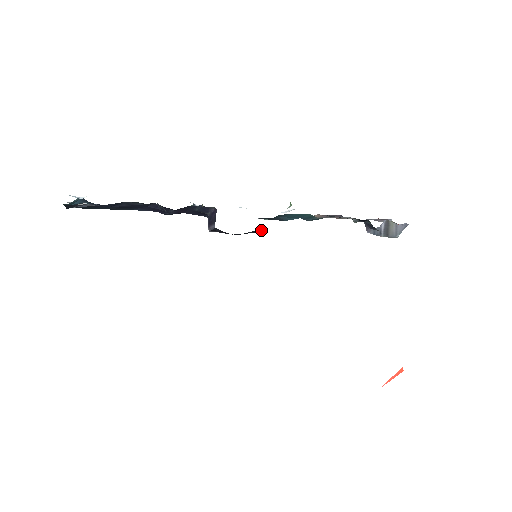
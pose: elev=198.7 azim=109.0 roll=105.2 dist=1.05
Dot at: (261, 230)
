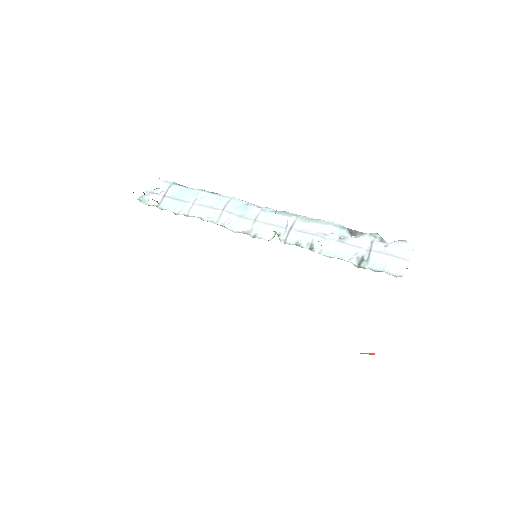
Dot at: occluded
